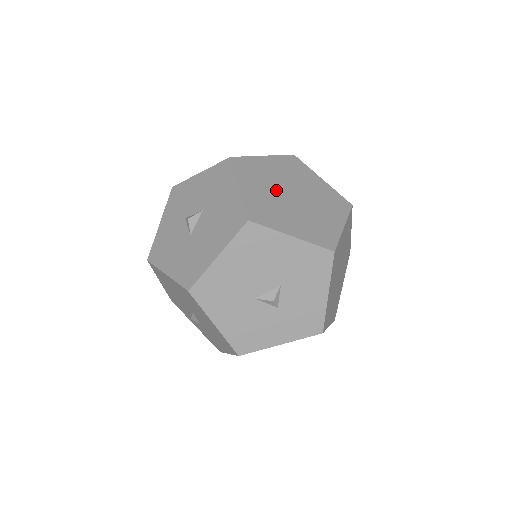
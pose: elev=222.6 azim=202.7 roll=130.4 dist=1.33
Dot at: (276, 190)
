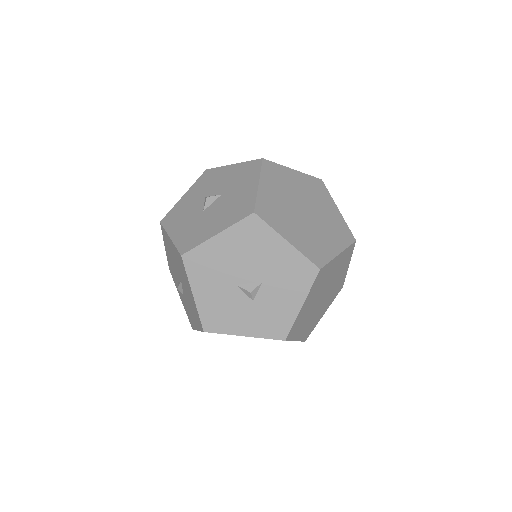
Dot at: (291, 200)
